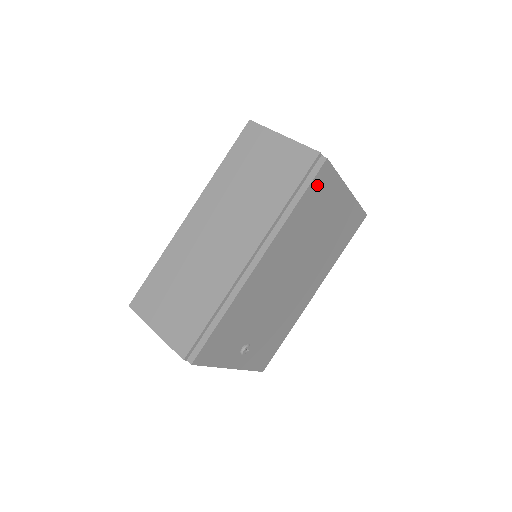
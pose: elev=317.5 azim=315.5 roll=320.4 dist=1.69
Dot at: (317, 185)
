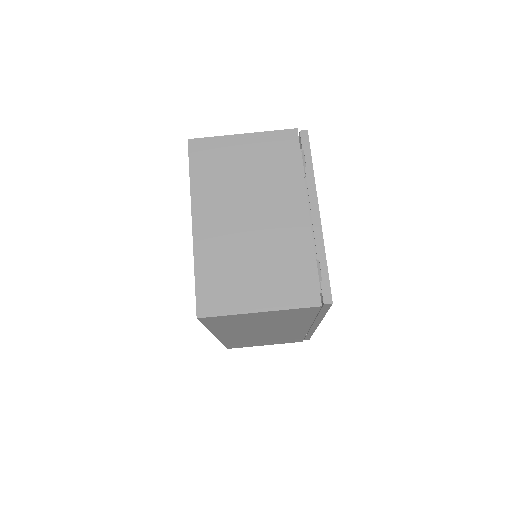
Dot at: occluded
